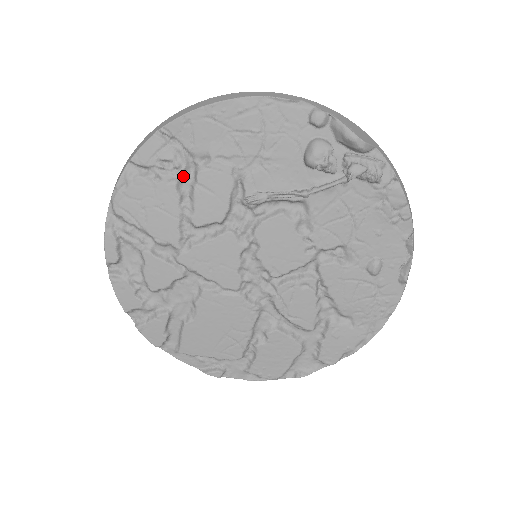
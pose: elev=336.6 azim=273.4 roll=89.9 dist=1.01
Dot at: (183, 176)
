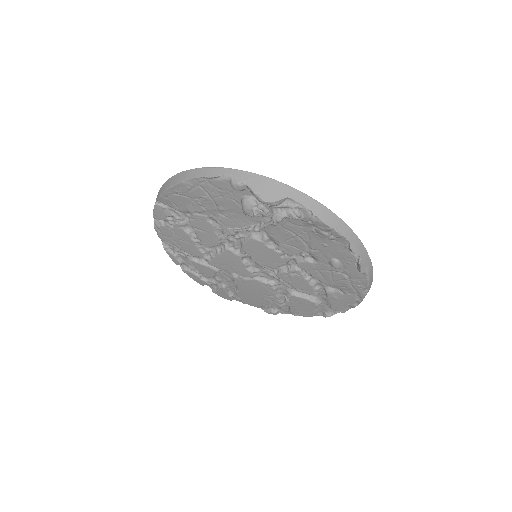
Dot at: (184, 223)
